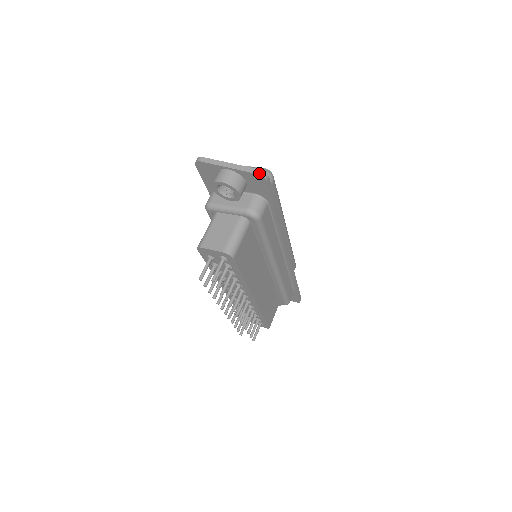
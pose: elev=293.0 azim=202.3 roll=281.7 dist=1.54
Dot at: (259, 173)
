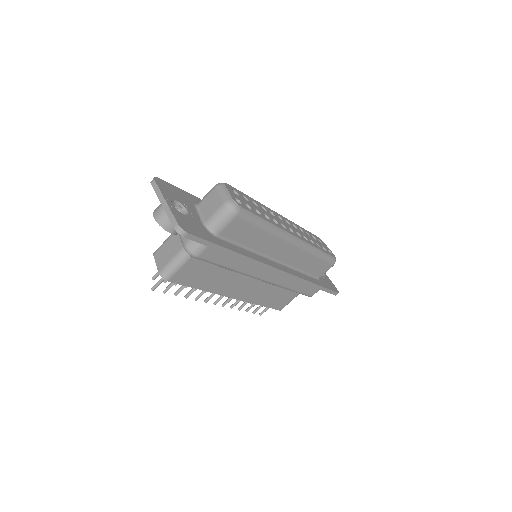
Dot at: (176, 228)
